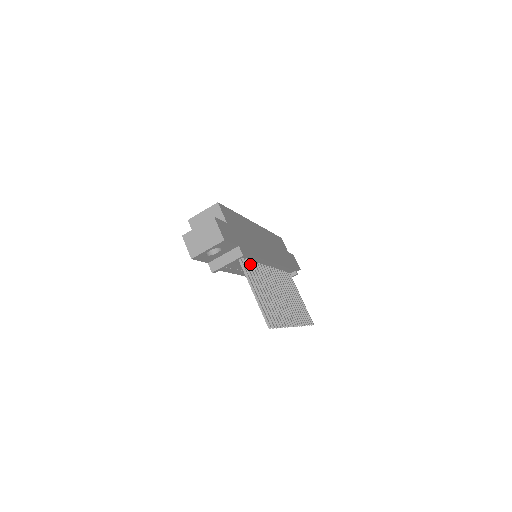
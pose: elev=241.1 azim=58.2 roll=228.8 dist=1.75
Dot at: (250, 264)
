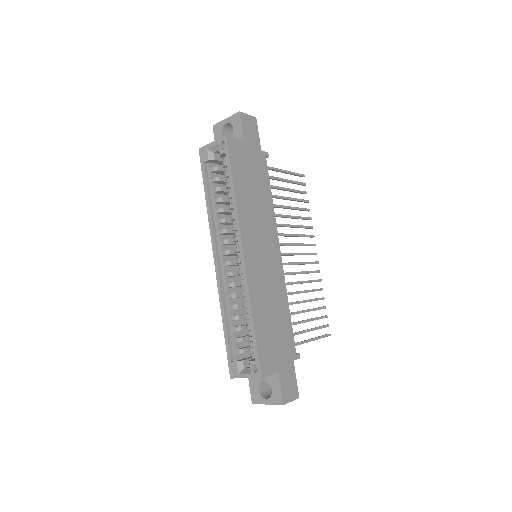
Dot at: occluded
